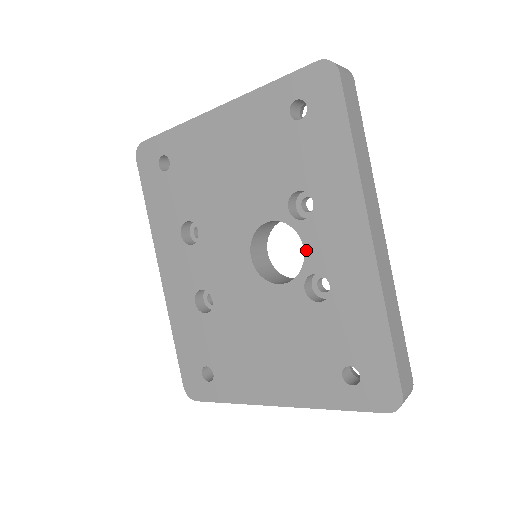
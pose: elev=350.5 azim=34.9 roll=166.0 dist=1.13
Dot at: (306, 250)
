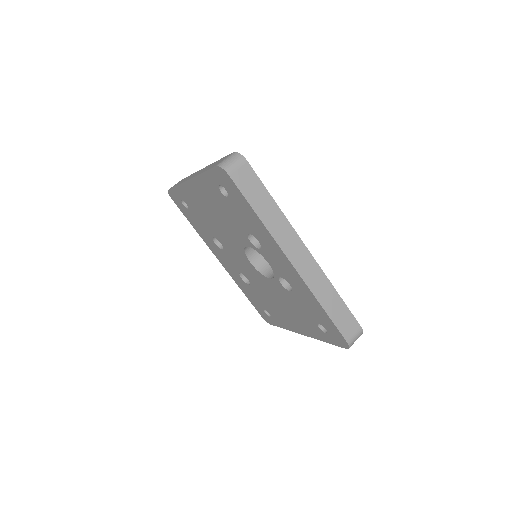
Dot at: (270, 265)
